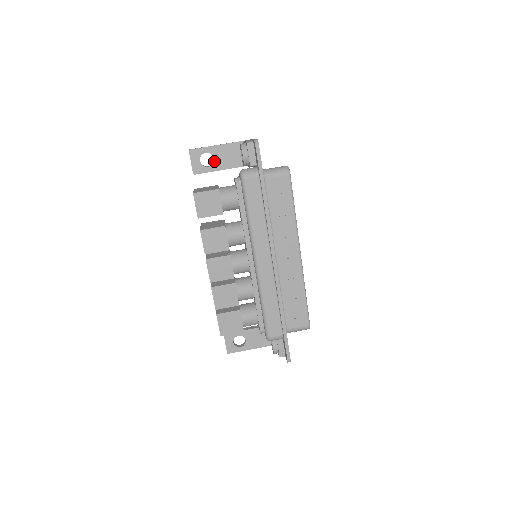
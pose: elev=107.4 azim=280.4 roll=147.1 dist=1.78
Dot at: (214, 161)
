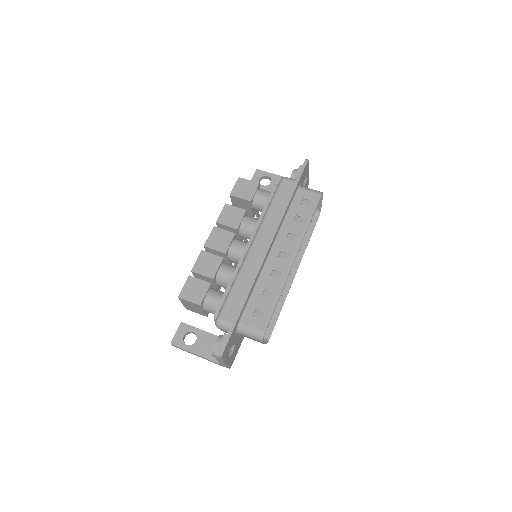
Dot at: (270, 184)
